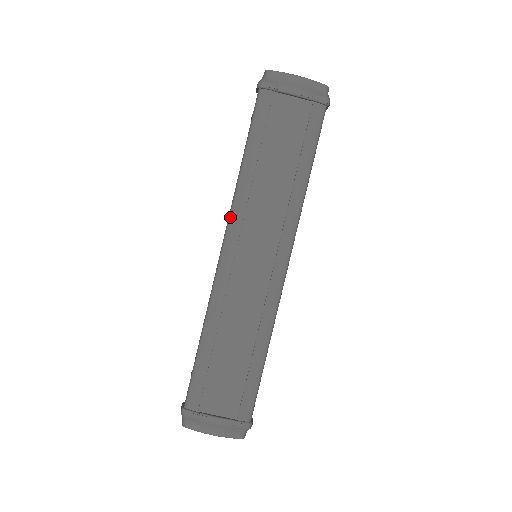
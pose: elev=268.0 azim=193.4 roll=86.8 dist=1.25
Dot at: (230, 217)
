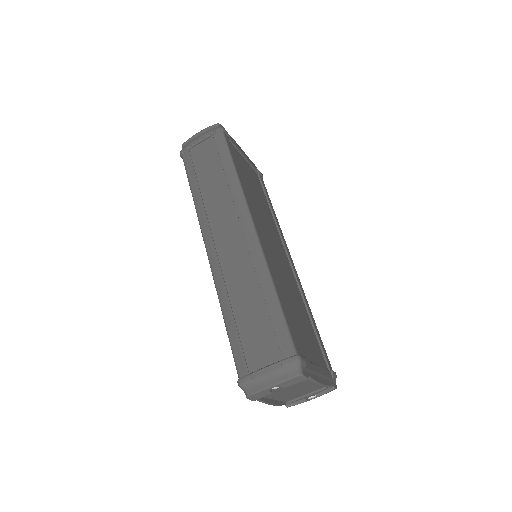
Dot at: (201, 229)
